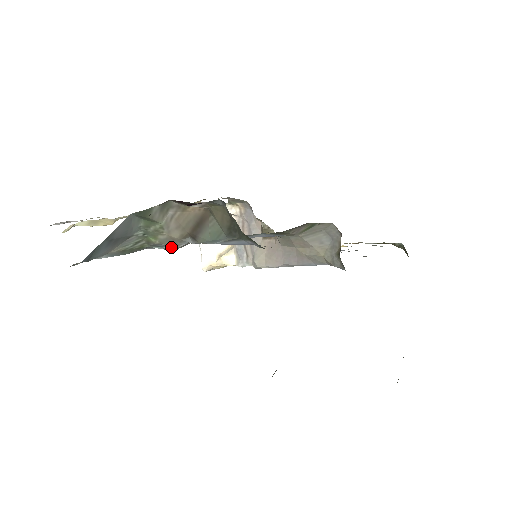
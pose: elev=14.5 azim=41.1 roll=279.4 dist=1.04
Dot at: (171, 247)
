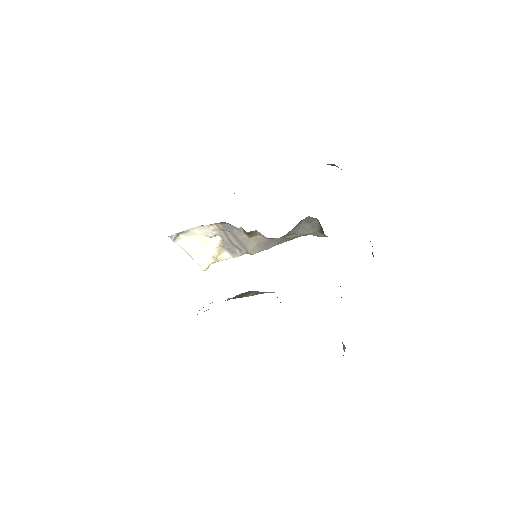
Dot at: (210, 303)
